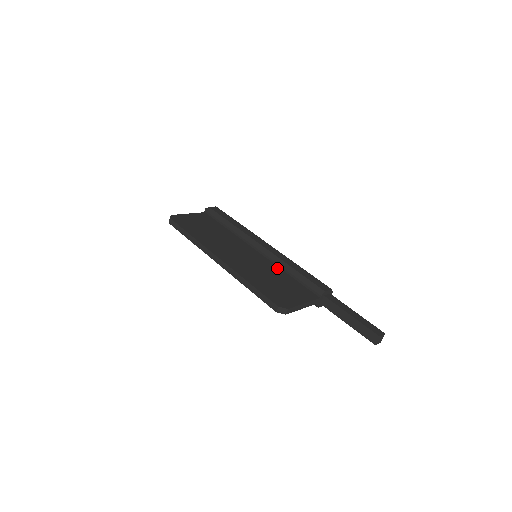
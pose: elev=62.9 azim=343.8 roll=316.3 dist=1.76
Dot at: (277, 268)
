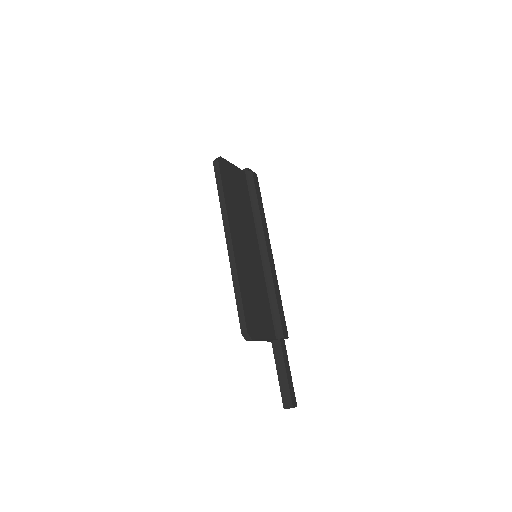
Dot at: (264, 284)
